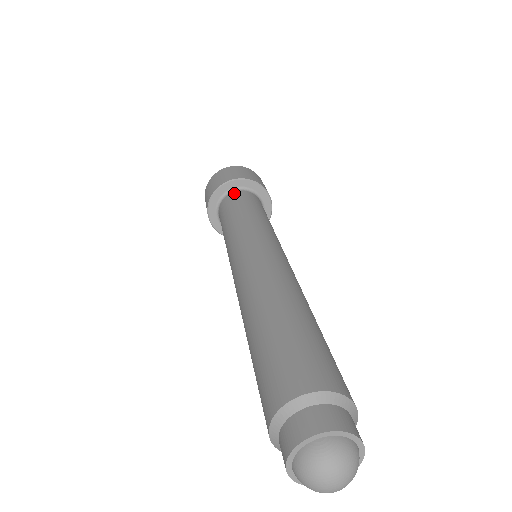
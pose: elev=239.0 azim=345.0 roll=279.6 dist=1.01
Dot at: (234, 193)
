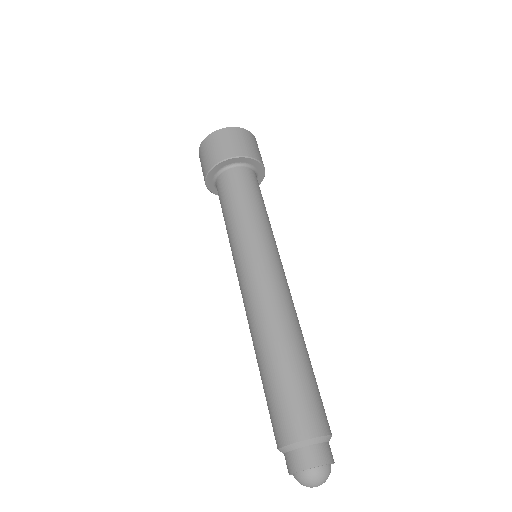
Dot at: (249, 170)
